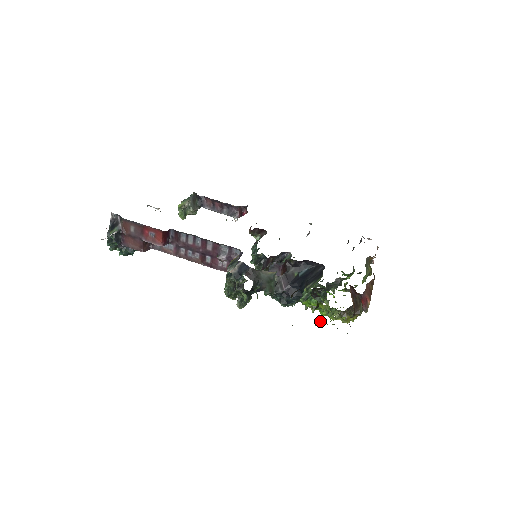
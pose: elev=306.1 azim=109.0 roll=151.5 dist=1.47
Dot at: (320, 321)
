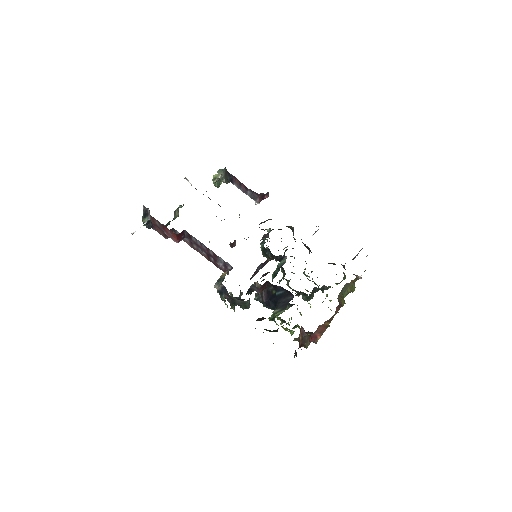
Dot at: occluded
